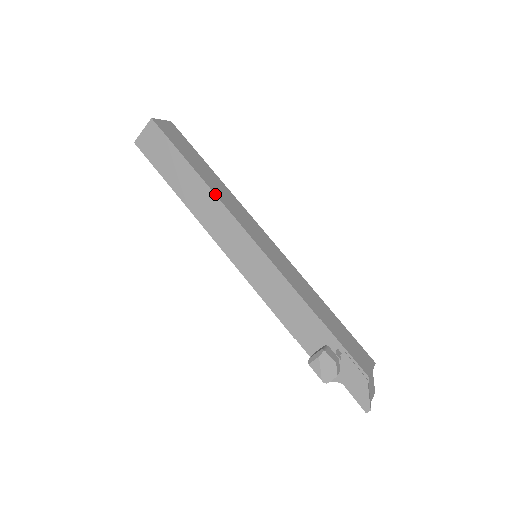
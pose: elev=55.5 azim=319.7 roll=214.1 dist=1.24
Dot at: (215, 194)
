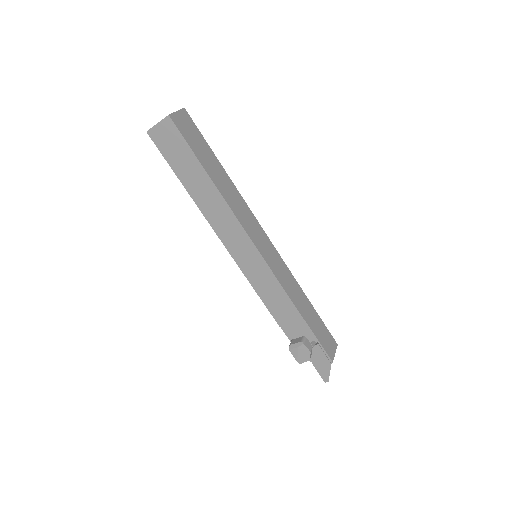
Dot at: (228, 204)
